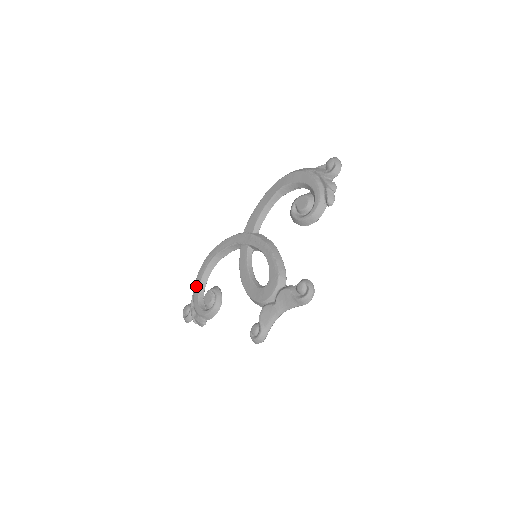
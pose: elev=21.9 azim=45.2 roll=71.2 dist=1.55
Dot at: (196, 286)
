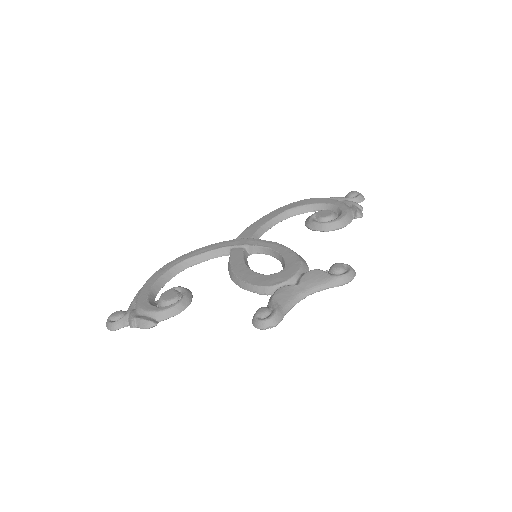
Dot at: (145, 287)
